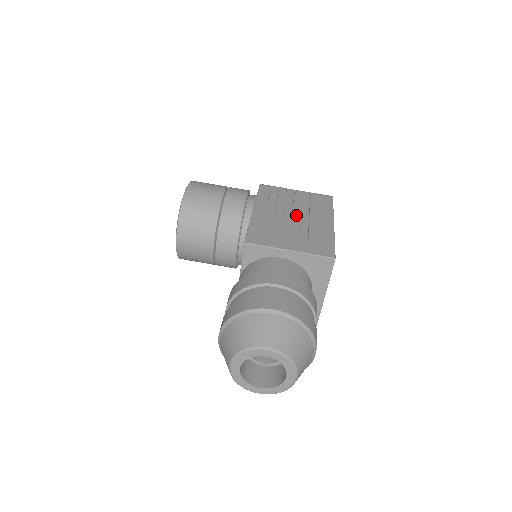
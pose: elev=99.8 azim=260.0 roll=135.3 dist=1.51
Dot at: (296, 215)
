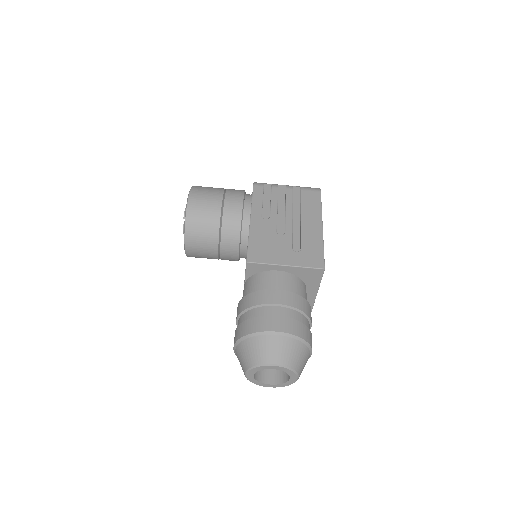
Dot at: (289, 221)
